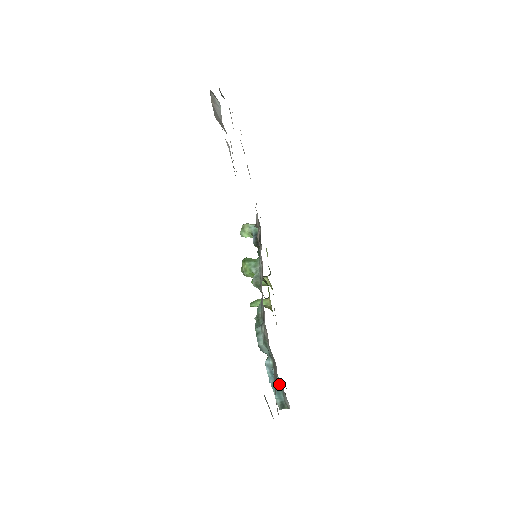
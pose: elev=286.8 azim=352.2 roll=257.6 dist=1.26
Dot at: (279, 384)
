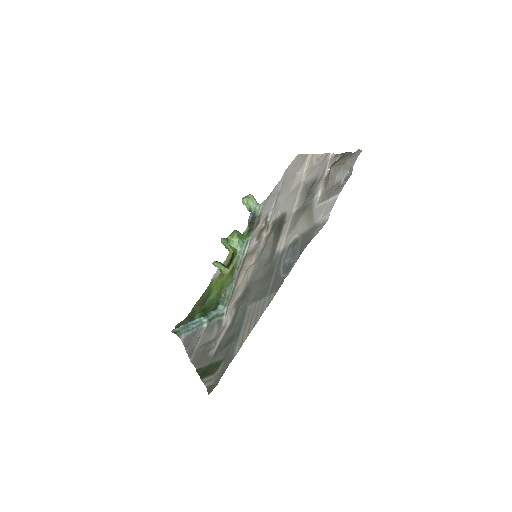
Dot at: (192, 327)
